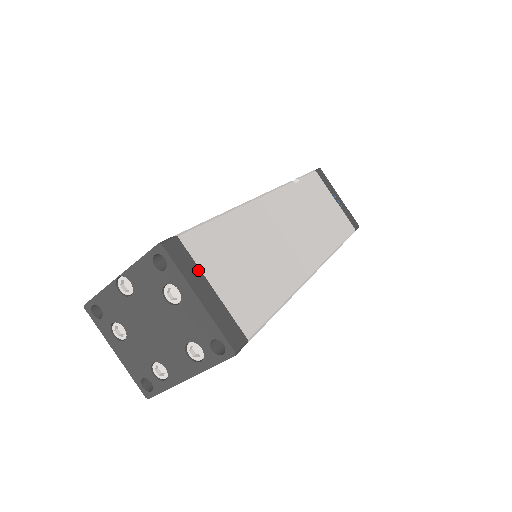
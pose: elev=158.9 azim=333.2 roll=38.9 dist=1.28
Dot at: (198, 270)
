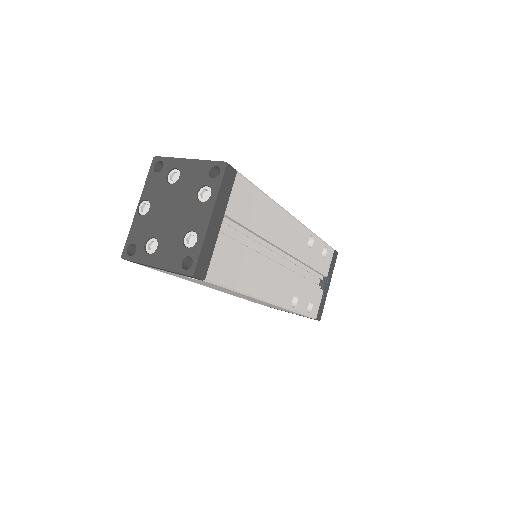
Dot at: occluded
